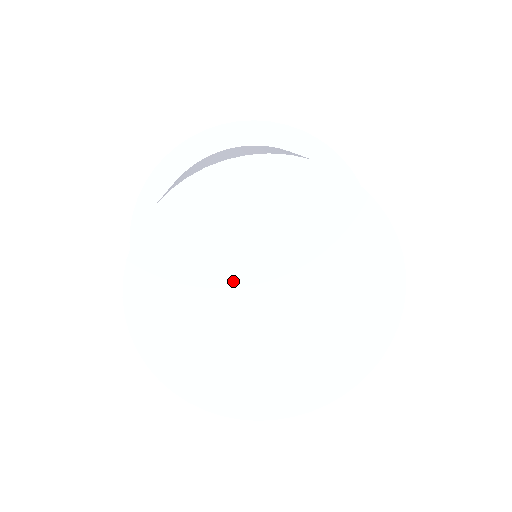
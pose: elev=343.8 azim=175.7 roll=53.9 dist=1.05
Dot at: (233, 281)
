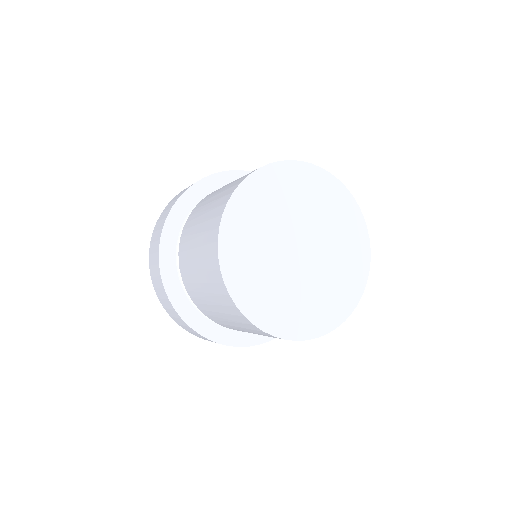
Dot at: (280, 246)
